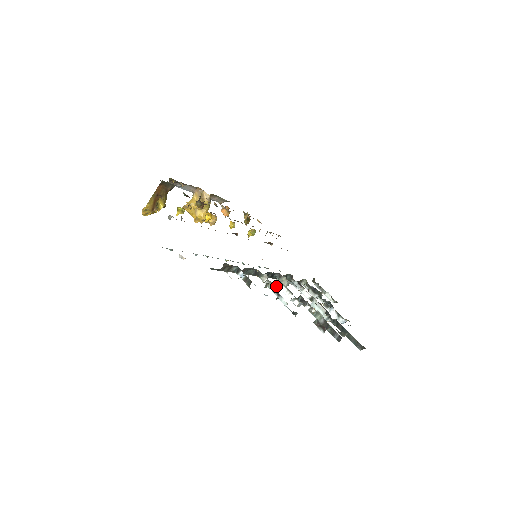
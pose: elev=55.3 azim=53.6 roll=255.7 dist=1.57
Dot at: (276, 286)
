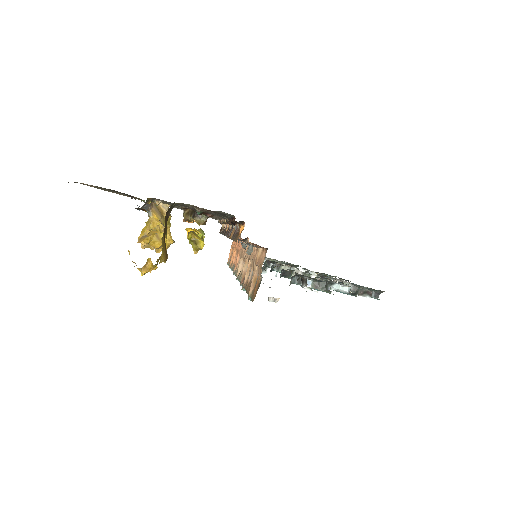
Dot at: (315, 276)
